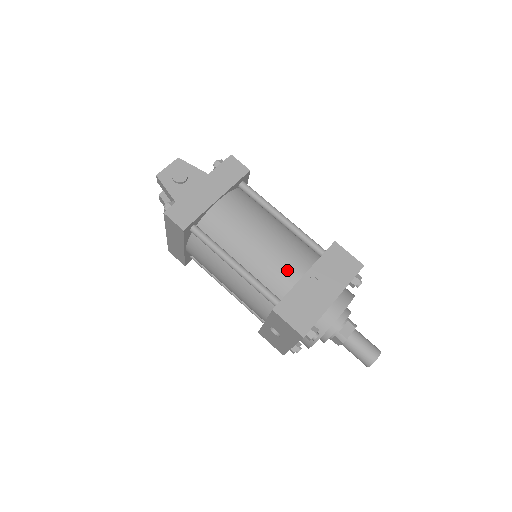
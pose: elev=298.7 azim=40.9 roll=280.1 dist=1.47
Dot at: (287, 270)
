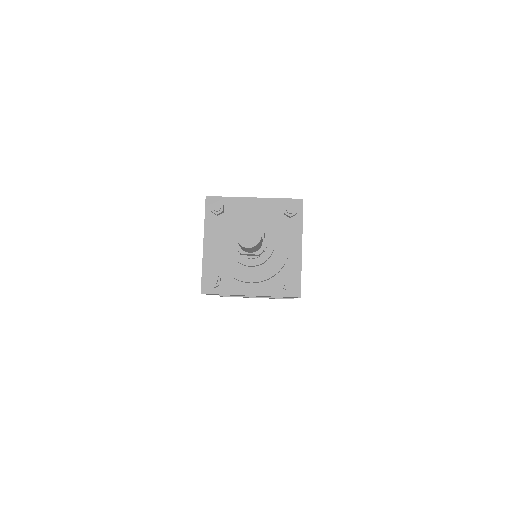
Dot at: occluded
